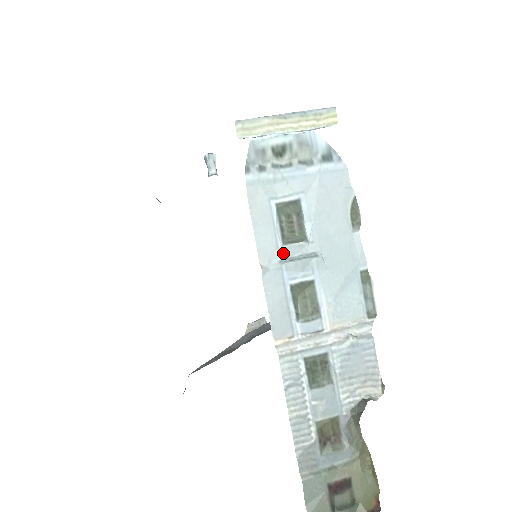
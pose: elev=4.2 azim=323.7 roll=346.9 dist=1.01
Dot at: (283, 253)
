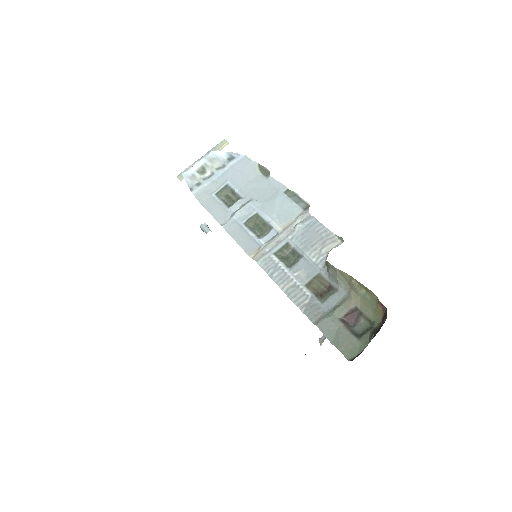
Dot at: (231, 212)
